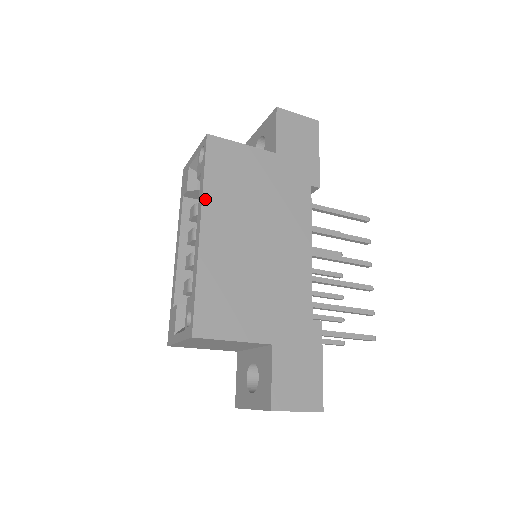
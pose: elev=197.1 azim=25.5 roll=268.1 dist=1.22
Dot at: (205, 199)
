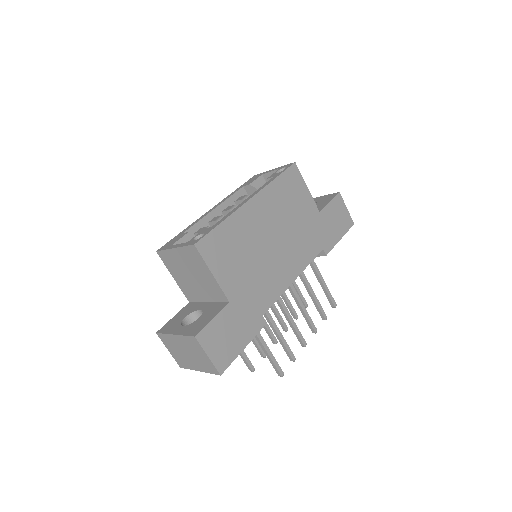
Dot at: (266, 189)
